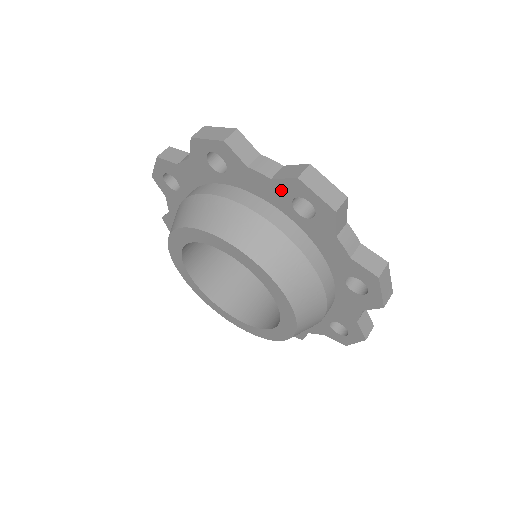
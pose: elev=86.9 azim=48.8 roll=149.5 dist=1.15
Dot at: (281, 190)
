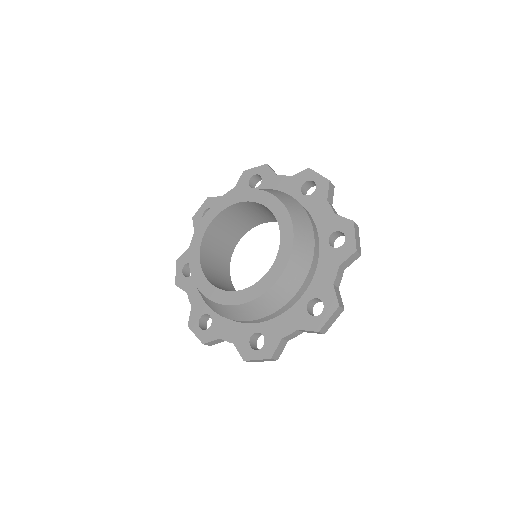
Dot at: (296, 181)
